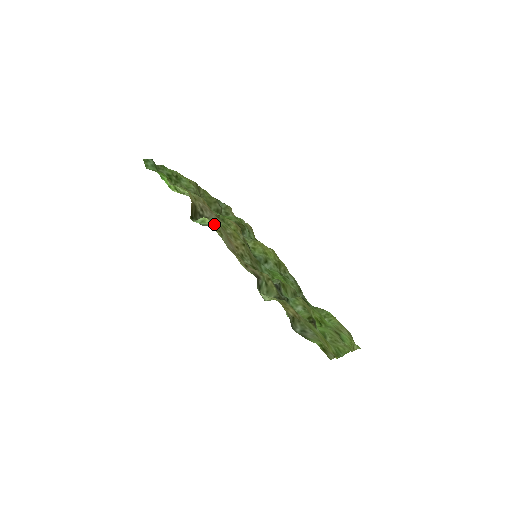
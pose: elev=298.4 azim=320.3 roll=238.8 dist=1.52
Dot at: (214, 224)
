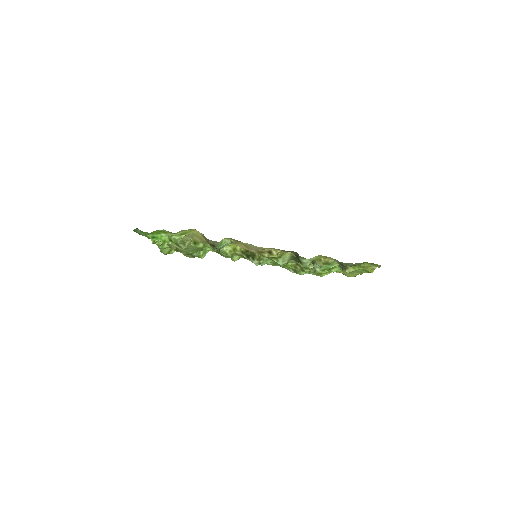
Dot at: (233, 239)
